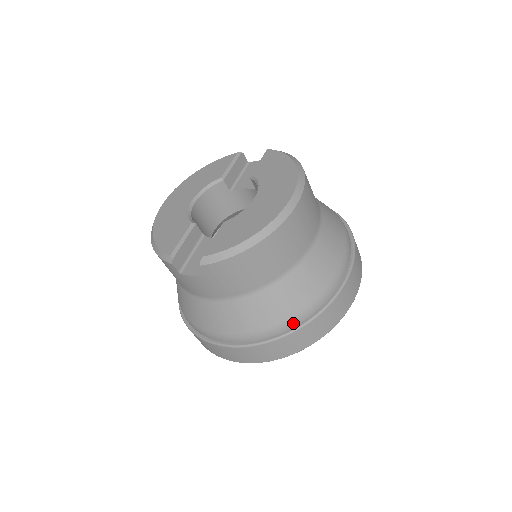
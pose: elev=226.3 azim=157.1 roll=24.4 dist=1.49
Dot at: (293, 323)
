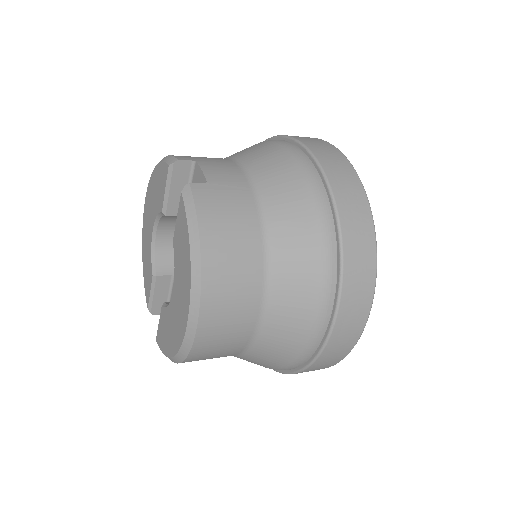
Dot at: occluded
